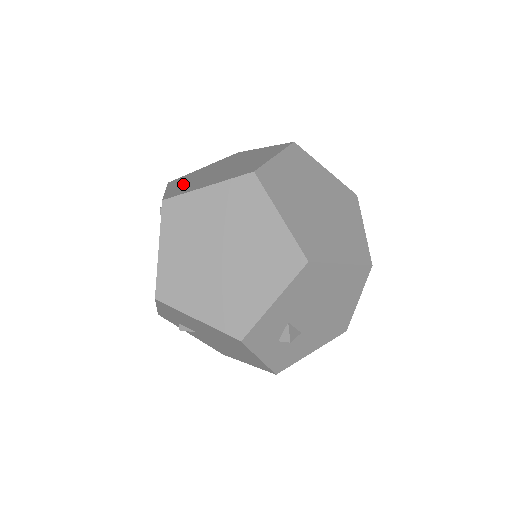
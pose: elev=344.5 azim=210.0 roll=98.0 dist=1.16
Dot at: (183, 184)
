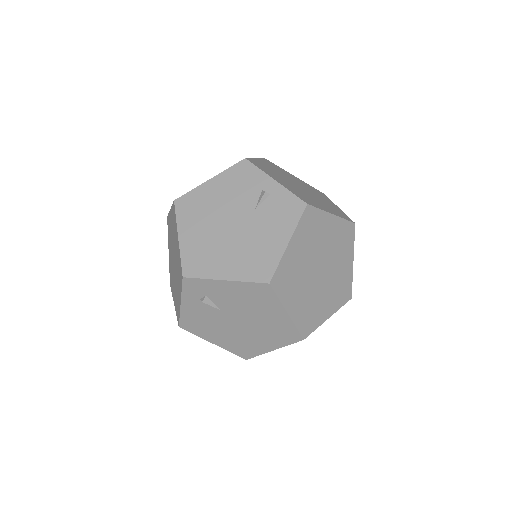
Dot at: (287, 184)
